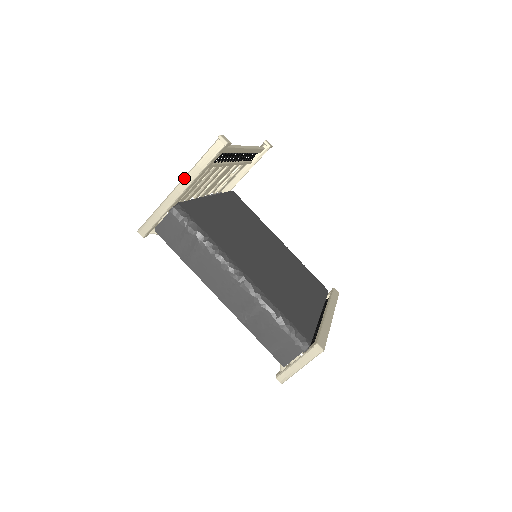
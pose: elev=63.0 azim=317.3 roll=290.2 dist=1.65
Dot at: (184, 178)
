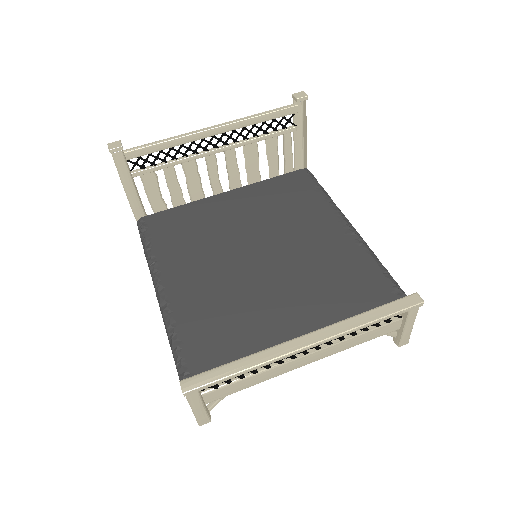
Dot at: occluded
